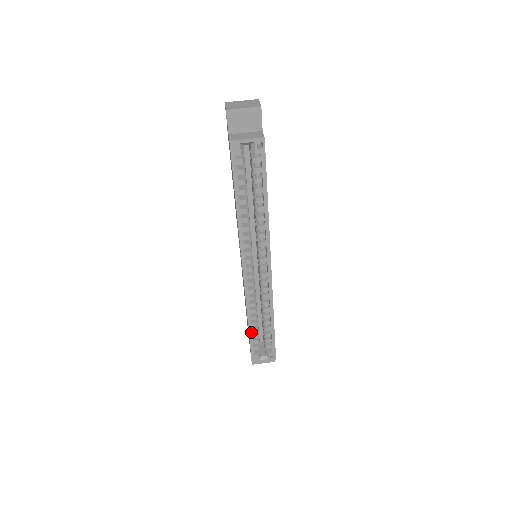
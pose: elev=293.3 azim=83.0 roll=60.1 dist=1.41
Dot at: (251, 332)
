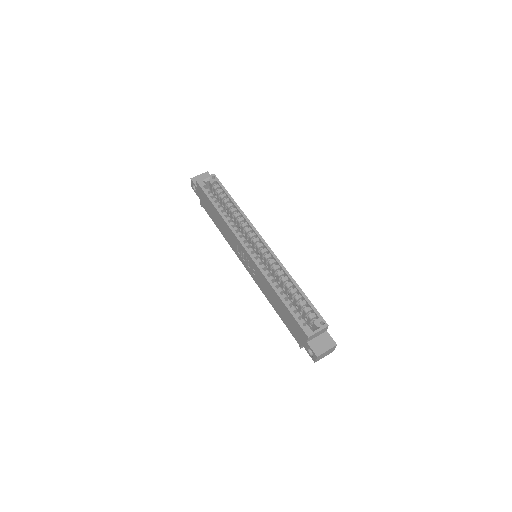
Dot at: (285, 302)
